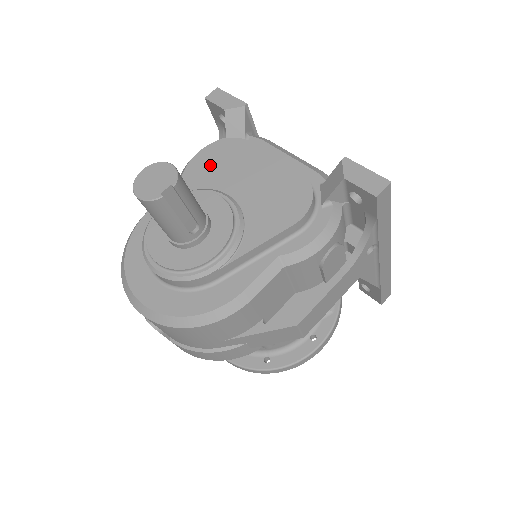
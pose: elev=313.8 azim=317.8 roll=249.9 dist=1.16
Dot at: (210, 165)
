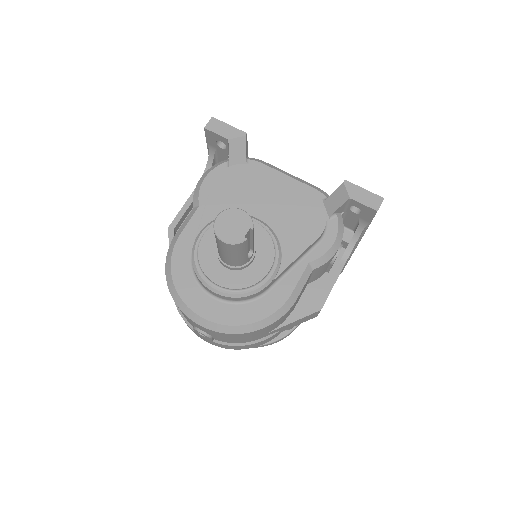
Dot at: (229, 191)
